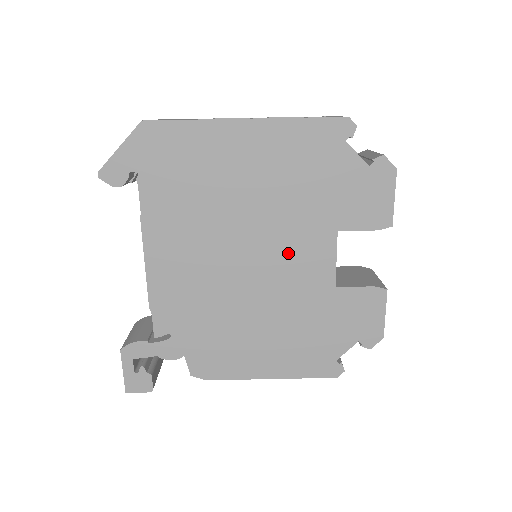
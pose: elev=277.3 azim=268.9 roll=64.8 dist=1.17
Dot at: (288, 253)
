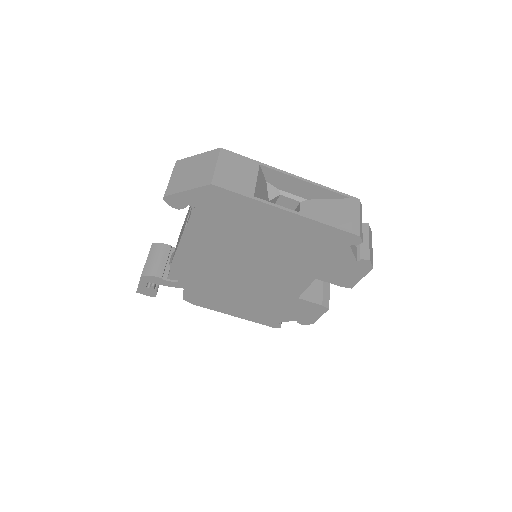
Dot at: (278, 276)
